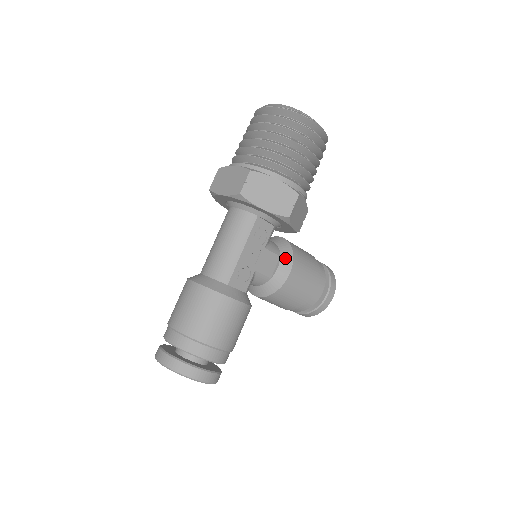
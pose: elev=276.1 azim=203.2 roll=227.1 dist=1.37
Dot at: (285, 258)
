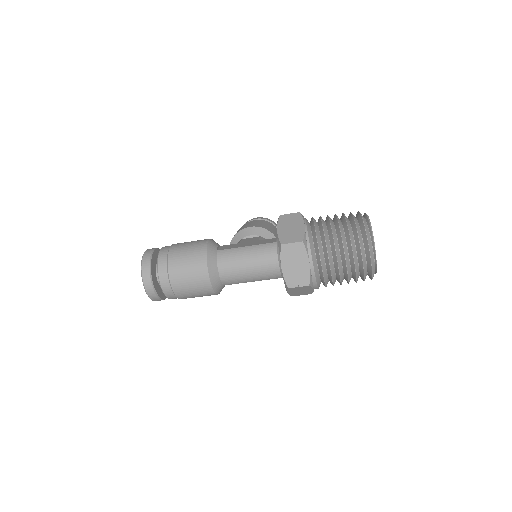
Dot at: occluded
